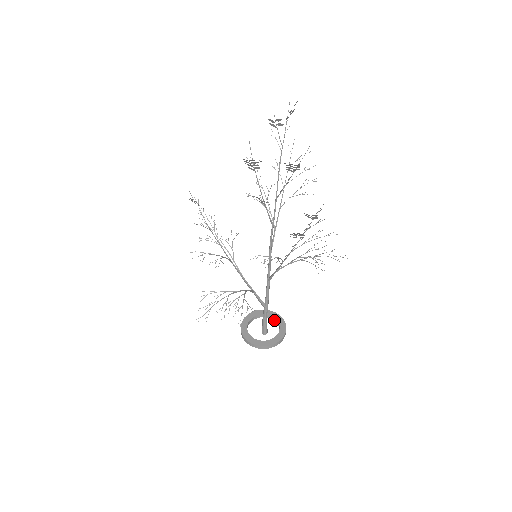
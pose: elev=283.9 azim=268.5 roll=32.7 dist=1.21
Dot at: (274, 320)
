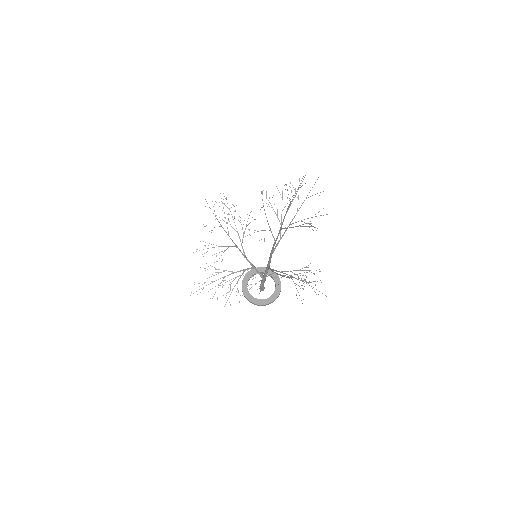
Dot at: (274, 281)
